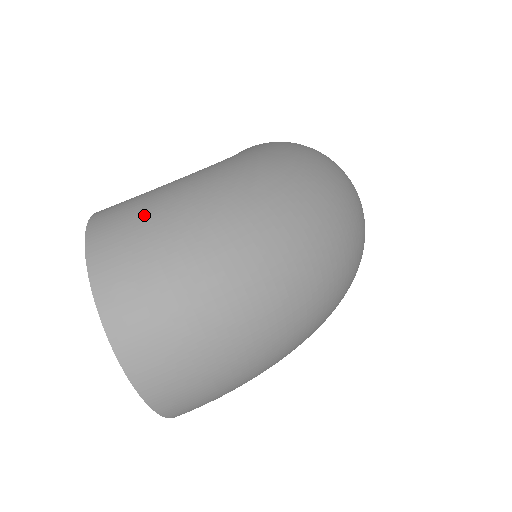
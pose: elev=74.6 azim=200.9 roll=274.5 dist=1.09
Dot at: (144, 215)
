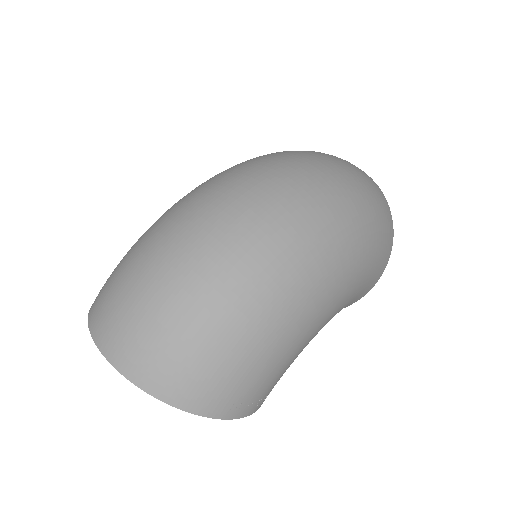
Dot at: occluded
